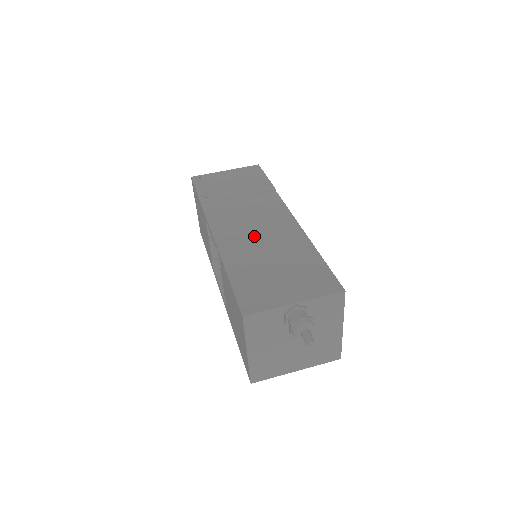
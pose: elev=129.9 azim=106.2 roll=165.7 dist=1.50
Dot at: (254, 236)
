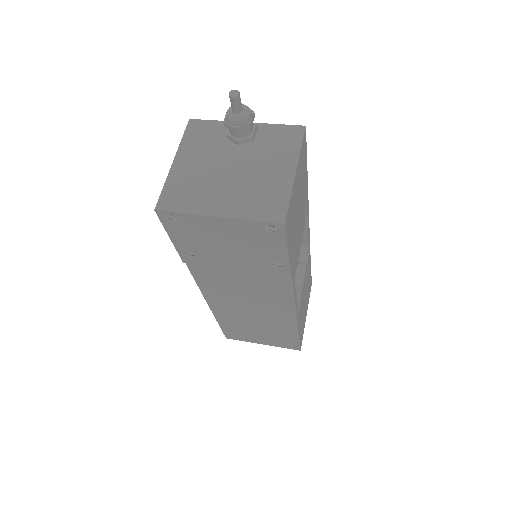
Dot at: occluded
